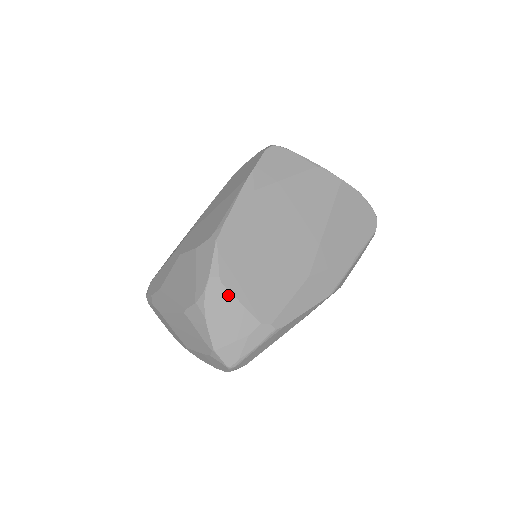
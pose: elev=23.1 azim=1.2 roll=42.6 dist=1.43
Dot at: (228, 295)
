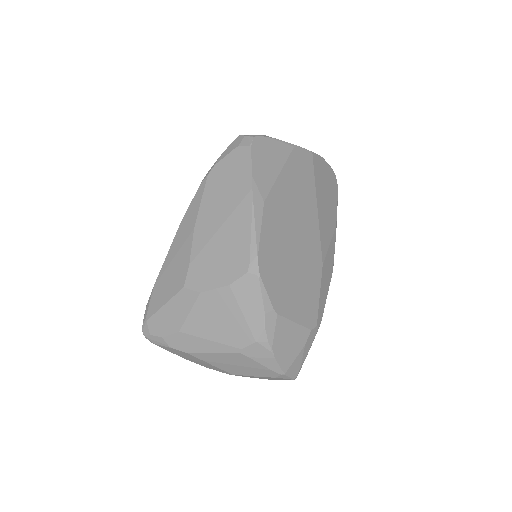
Dot at: (284, 321)
